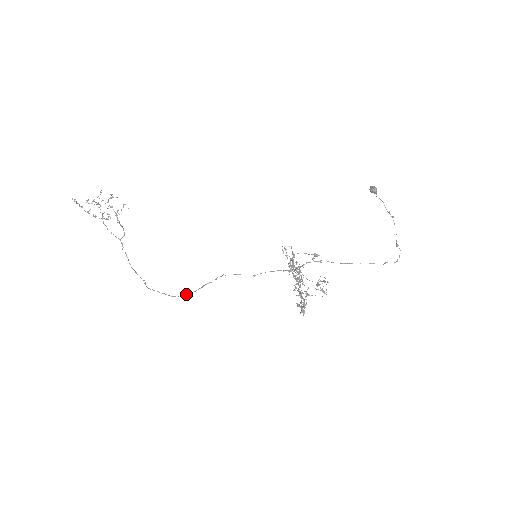
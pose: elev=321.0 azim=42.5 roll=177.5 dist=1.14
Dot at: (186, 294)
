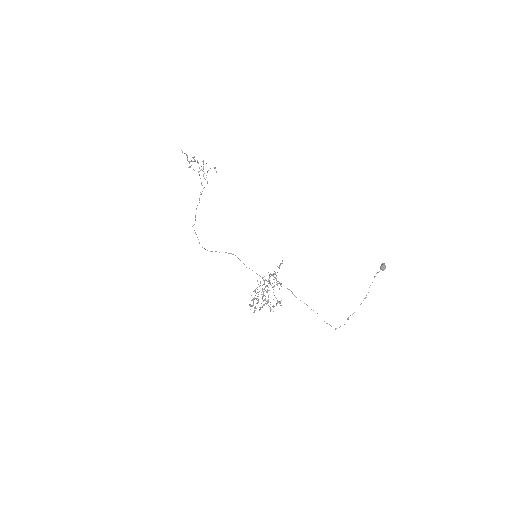
Dot at: (205, 249)
